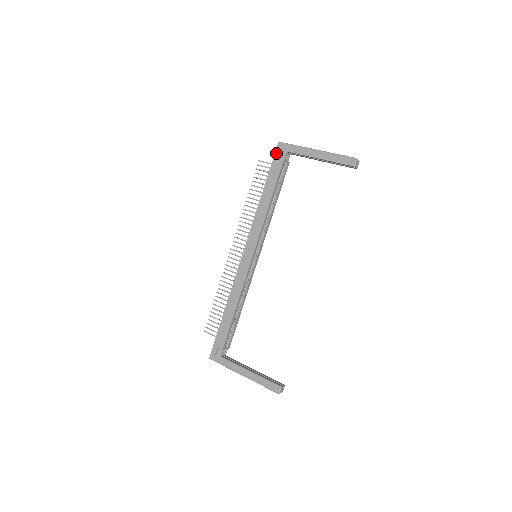
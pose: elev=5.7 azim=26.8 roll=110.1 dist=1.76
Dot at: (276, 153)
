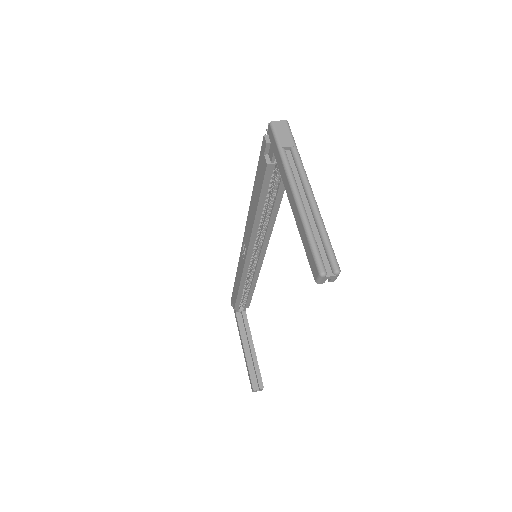
Dot at: (262, 144)
